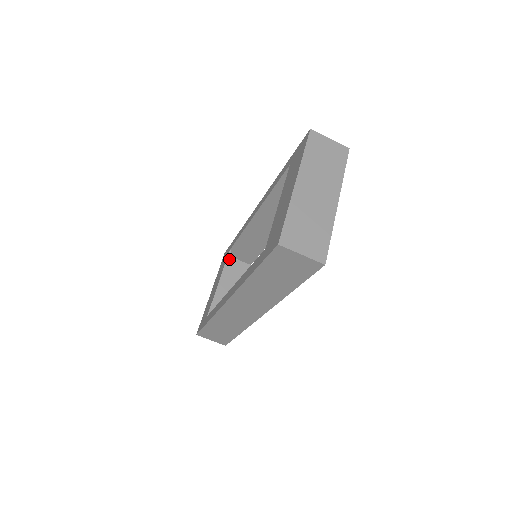
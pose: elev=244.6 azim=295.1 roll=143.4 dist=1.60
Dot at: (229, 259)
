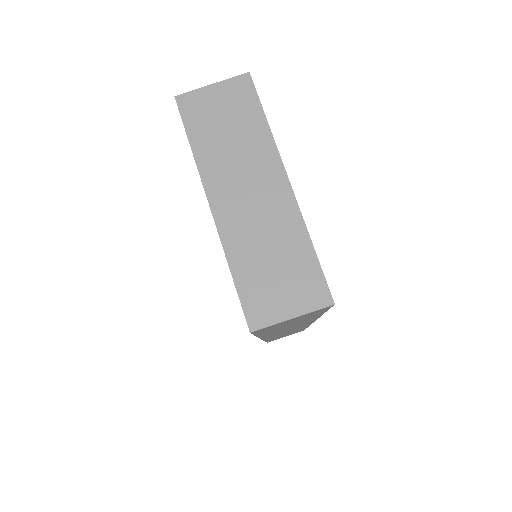
Dot at: occluded
